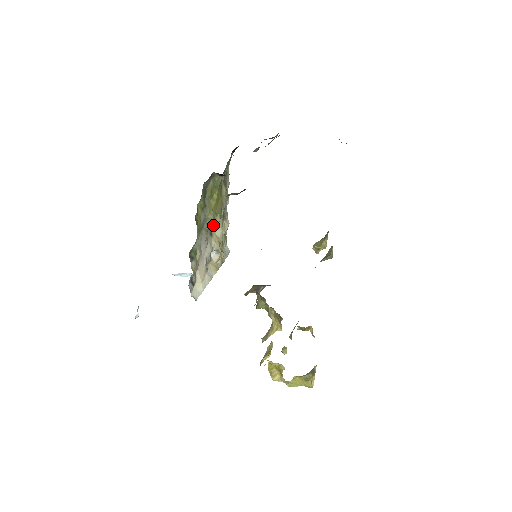
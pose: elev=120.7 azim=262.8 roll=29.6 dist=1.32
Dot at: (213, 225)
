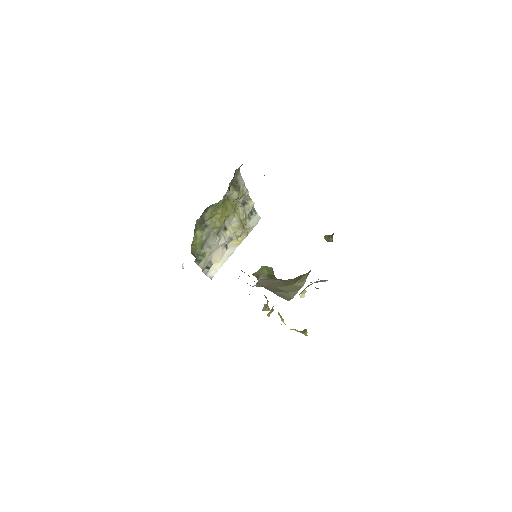
Dot at: (227, 222)
